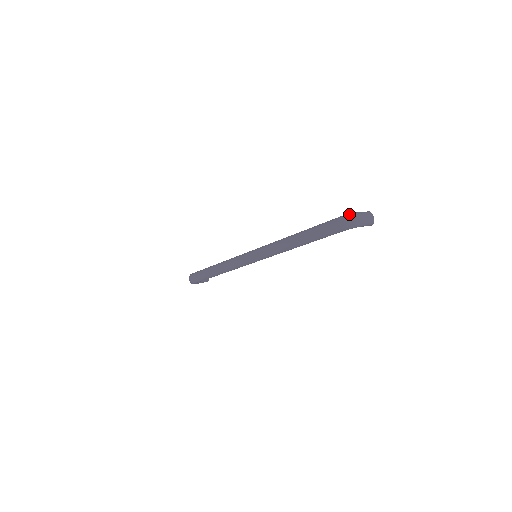
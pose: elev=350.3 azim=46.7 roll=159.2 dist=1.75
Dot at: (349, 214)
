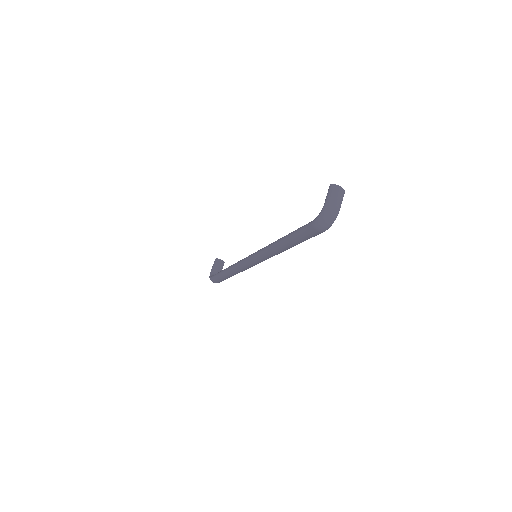
Dot at: (320, 216)
